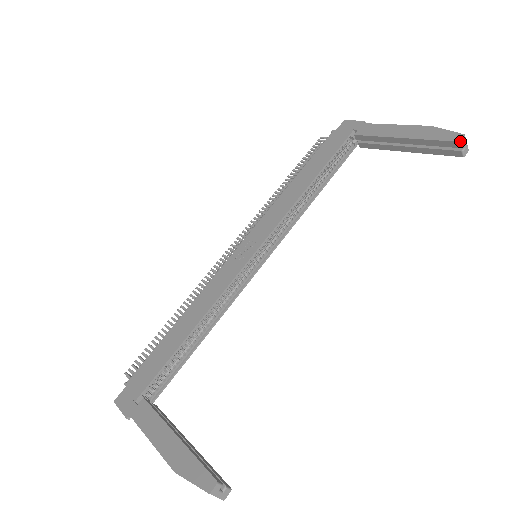
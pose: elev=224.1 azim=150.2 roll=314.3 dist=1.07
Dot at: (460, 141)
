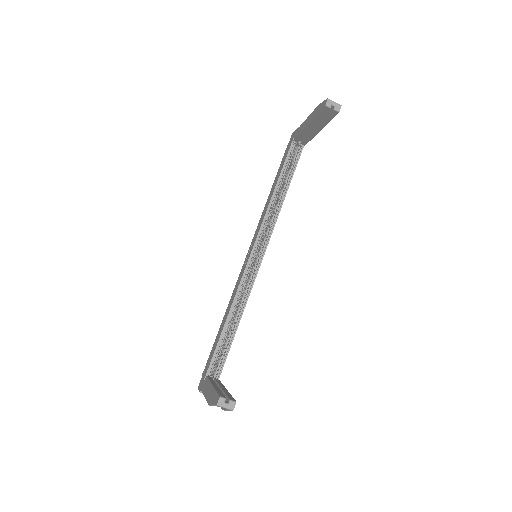
Dot at: (325, 105)
